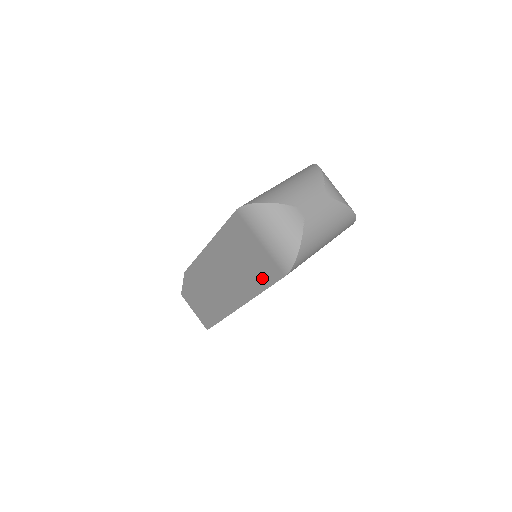
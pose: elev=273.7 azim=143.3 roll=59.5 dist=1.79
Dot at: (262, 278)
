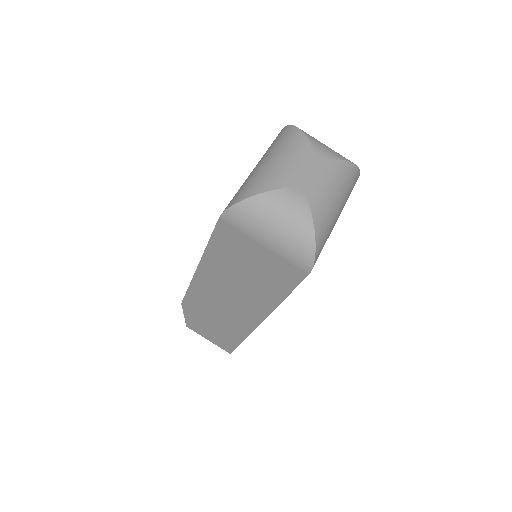
Dot at: (279, 285)
